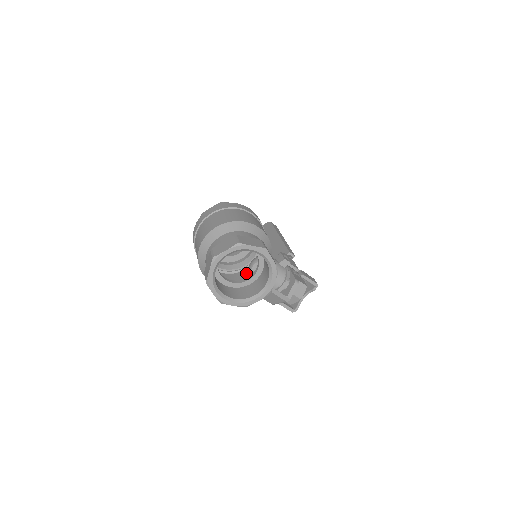
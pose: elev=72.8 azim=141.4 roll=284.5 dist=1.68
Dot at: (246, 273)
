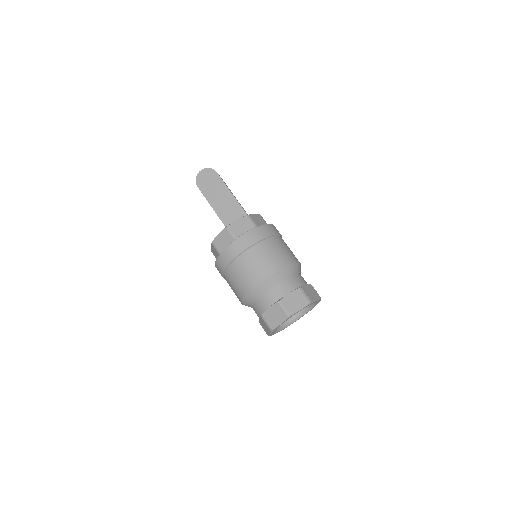
Dot at: occluded
